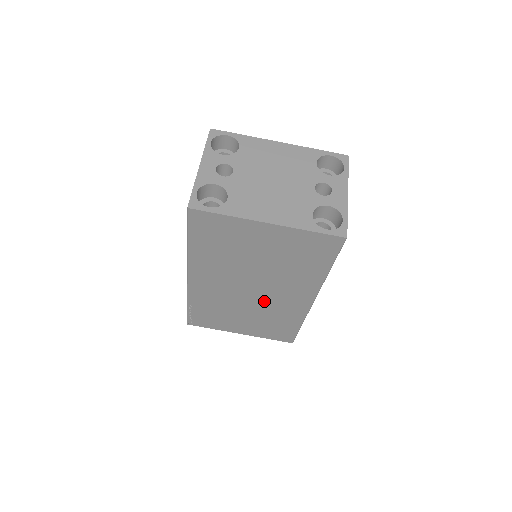
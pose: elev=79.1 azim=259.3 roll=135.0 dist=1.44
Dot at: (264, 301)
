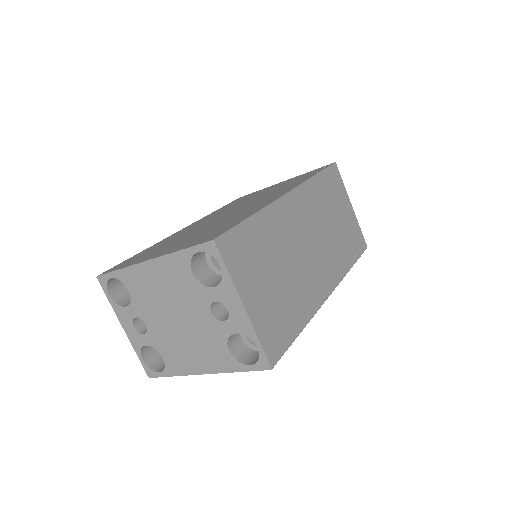
Dot at: occluded
